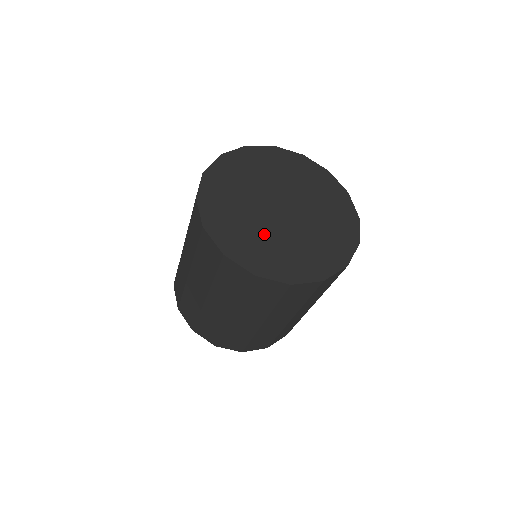
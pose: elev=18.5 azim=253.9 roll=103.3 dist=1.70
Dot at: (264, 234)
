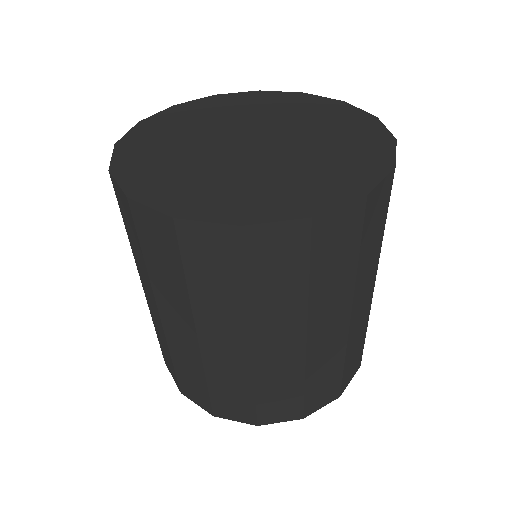
Dot at: (210, 170)
